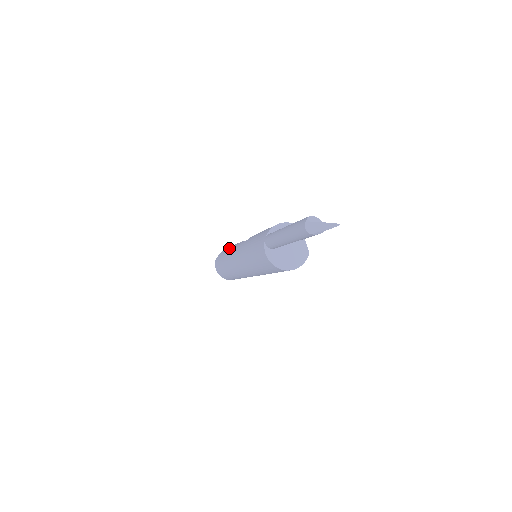
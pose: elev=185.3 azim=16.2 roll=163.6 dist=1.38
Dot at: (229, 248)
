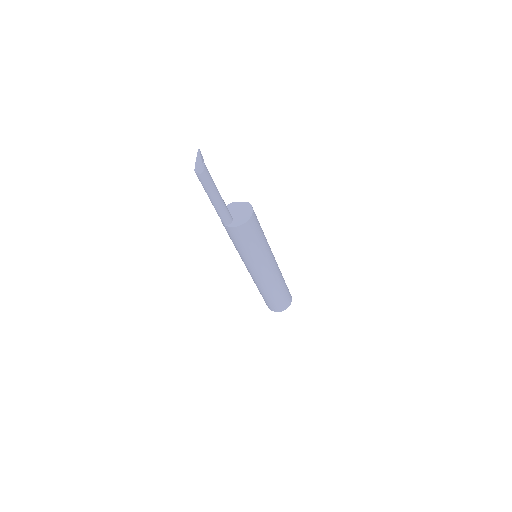
Dot at: occluded
